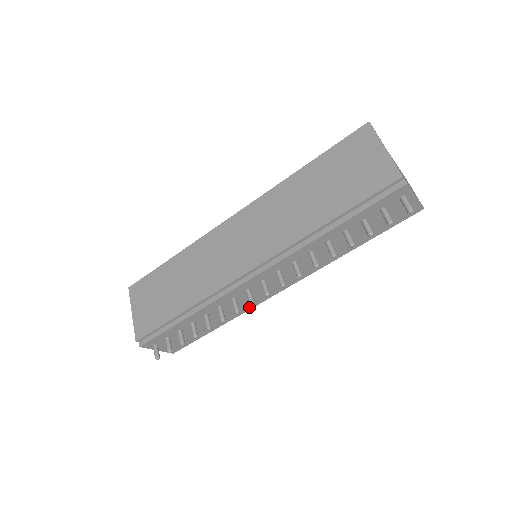
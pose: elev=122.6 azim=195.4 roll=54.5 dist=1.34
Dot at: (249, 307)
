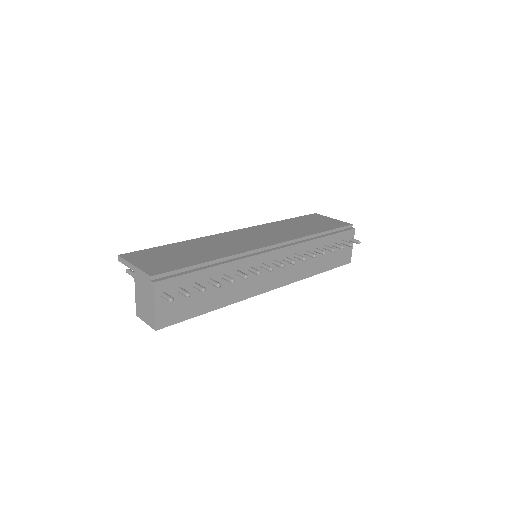
Dot at: (246, 295)
